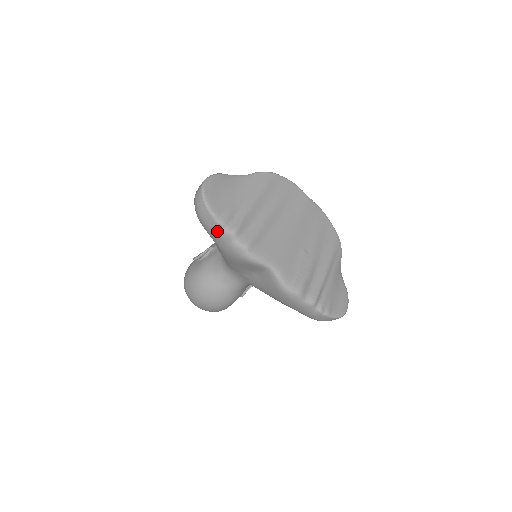
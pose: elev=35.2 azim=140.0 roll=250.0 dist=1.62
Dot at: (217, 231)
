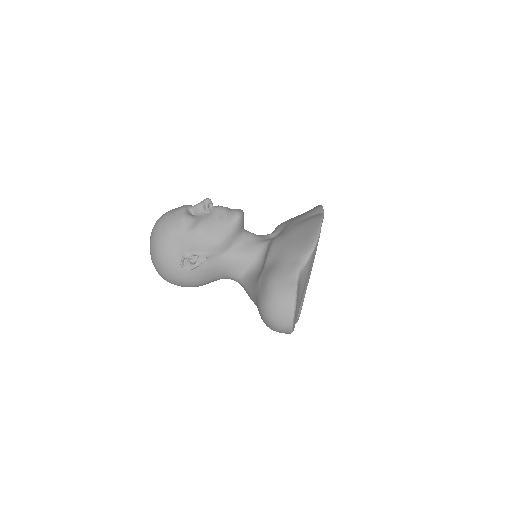
Dot at: occluded
